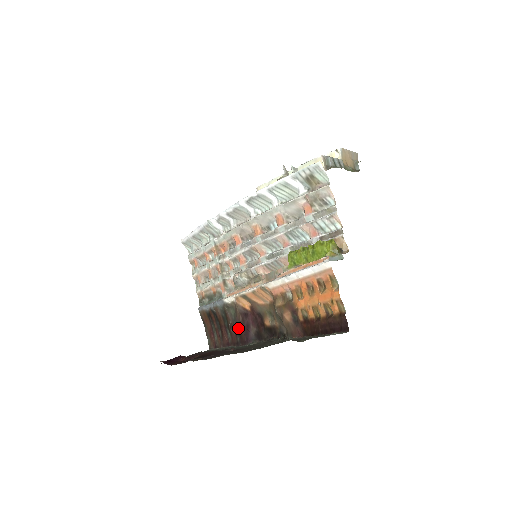
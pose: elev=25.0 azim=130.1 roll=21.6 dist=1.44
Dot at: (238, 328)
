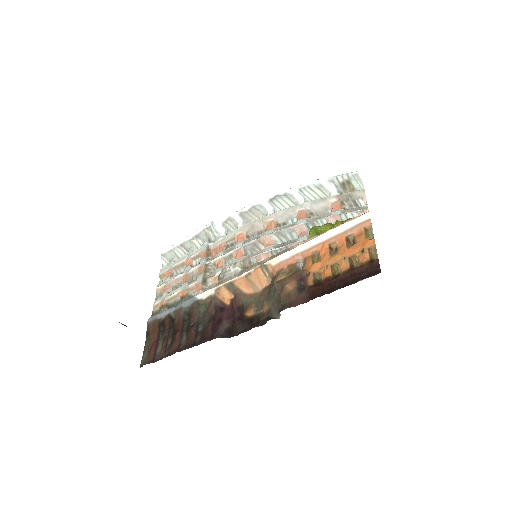
Dot at: (204, 325)
